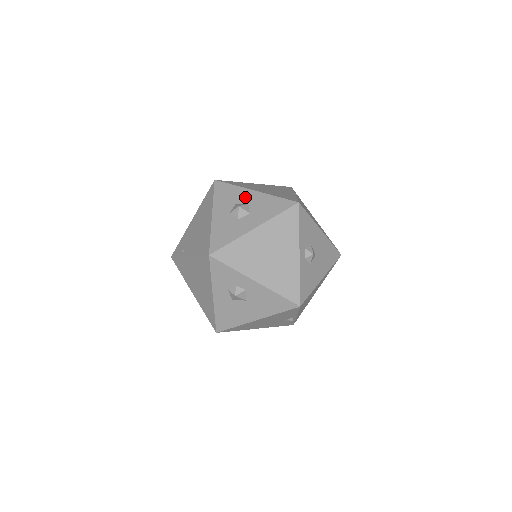
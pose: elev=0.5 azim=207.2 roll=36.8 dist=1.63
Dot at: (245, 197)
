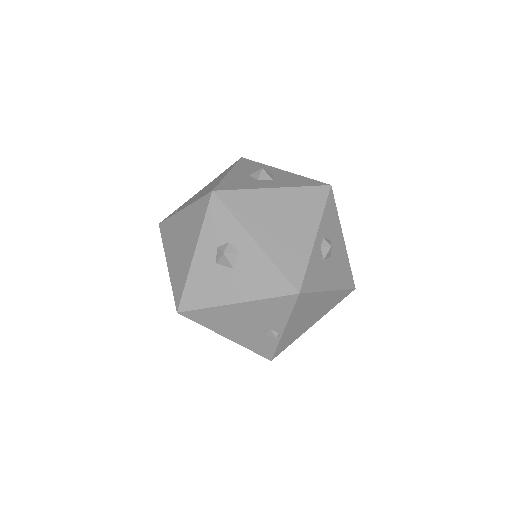
Dot at: (271, 171)
